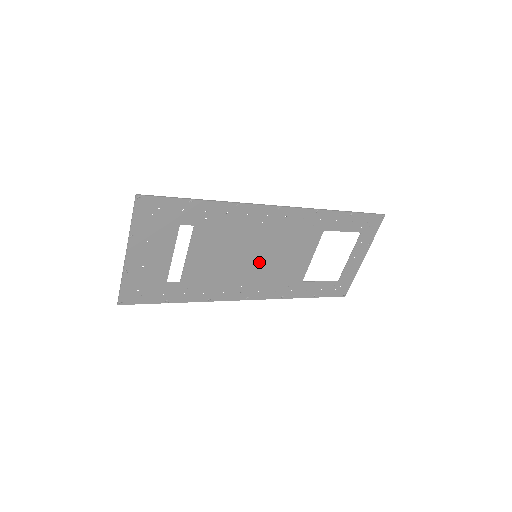
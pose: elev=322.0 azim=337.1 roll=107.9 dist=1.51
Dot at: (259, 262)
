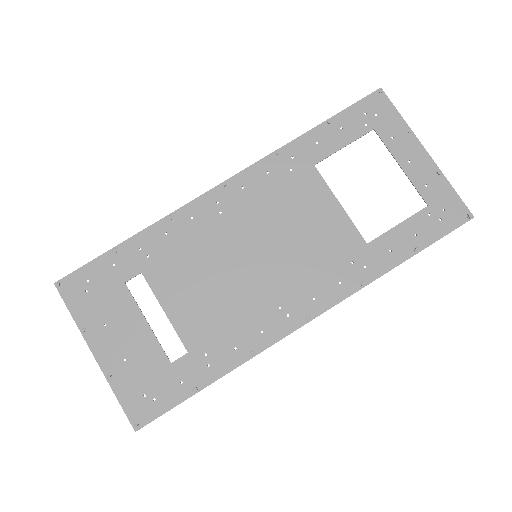
Dot at: (269, 260)
